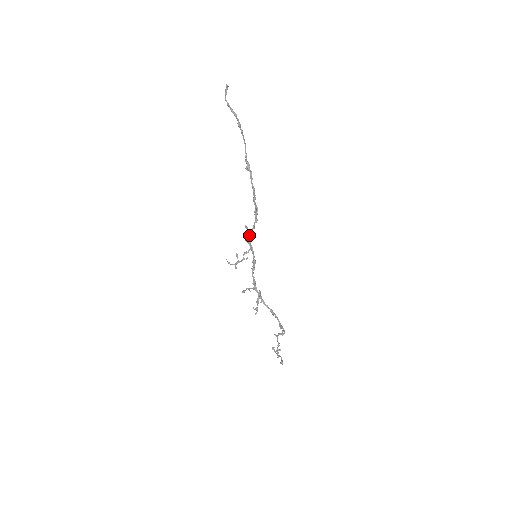
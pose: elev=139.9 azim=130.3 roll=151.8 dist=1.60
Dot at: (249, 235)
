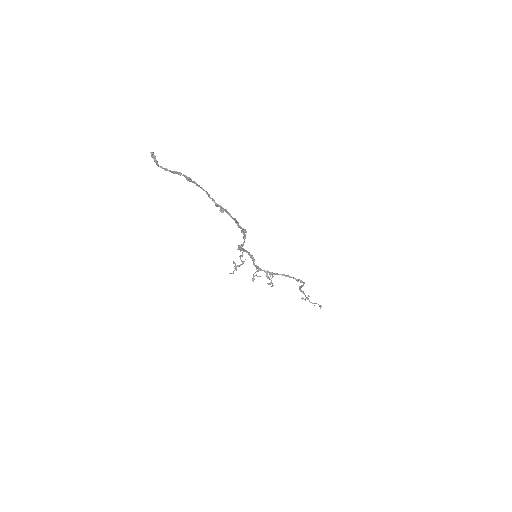
Dot at: (241, 247)
